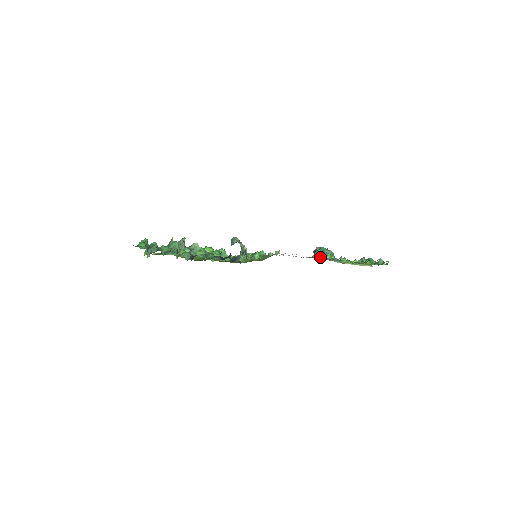
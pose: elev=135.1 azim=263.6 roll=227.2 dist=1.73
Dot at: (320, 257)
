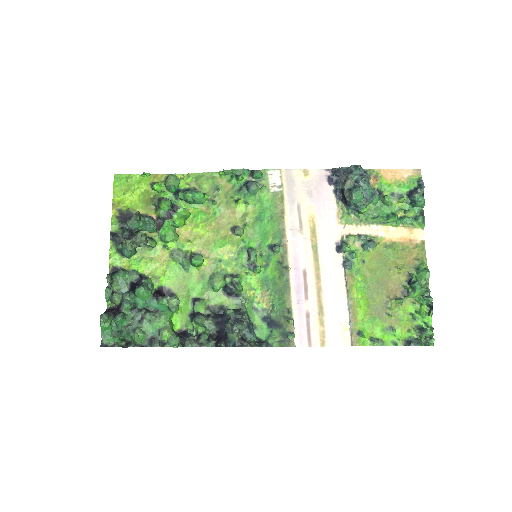
Dot at: (348, 255)
